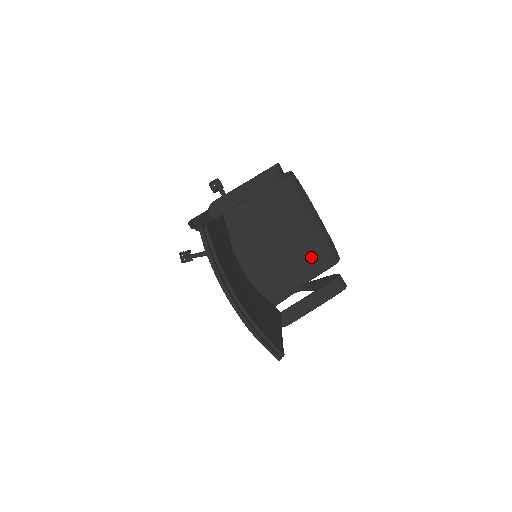
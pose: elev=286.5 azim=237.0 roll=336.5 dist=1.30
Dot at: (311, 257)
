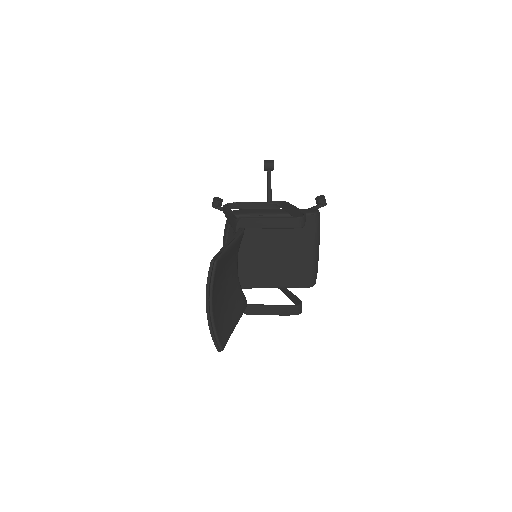
Dot at: (295, 275)
